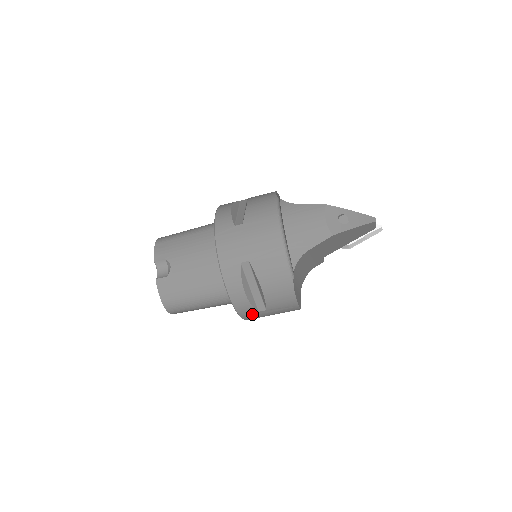
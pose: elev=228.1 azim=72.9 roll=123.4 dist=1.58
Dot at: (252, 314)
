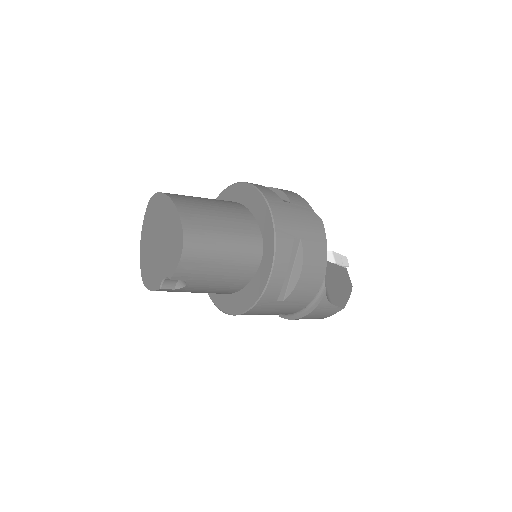
Dot at: occluded
